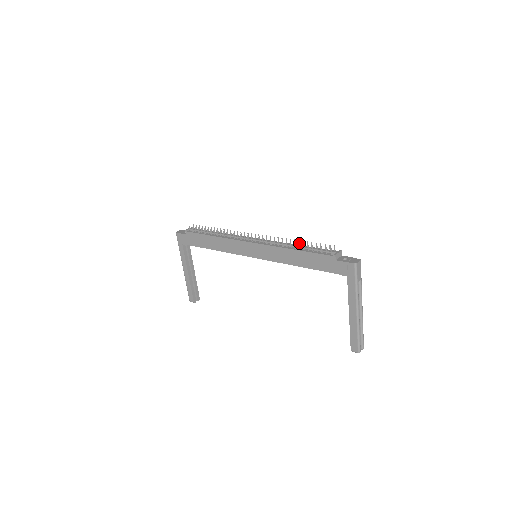
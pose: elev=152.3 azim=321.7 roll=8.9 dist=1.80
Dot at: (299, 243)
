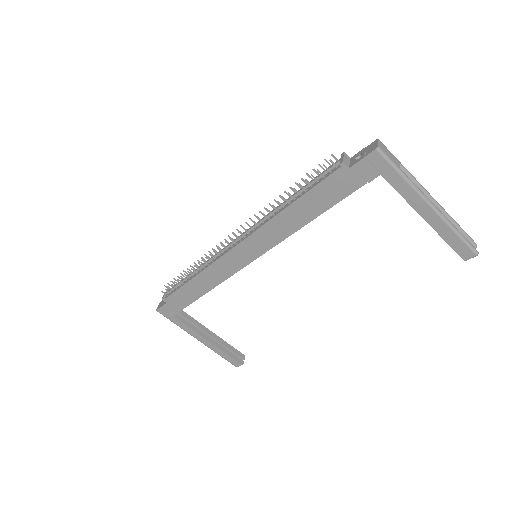
Dot at: occluded
